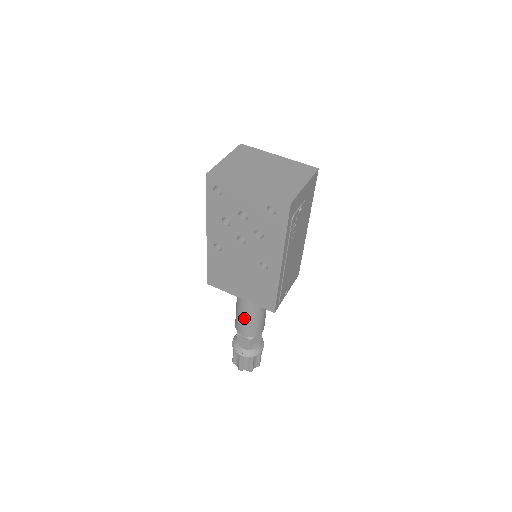
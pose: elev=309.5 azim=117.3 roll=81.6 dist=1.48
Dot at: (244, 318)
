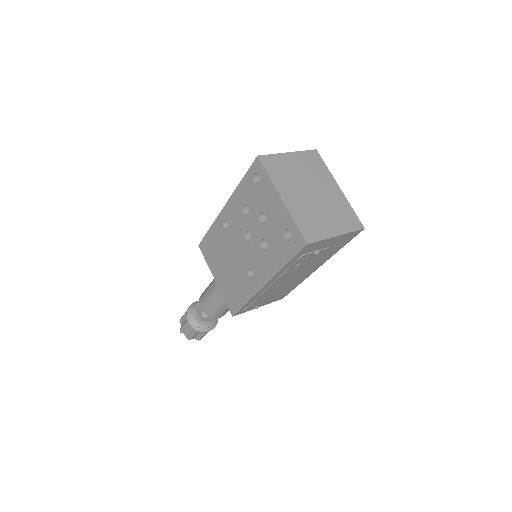
Dot at: (210, 296)
